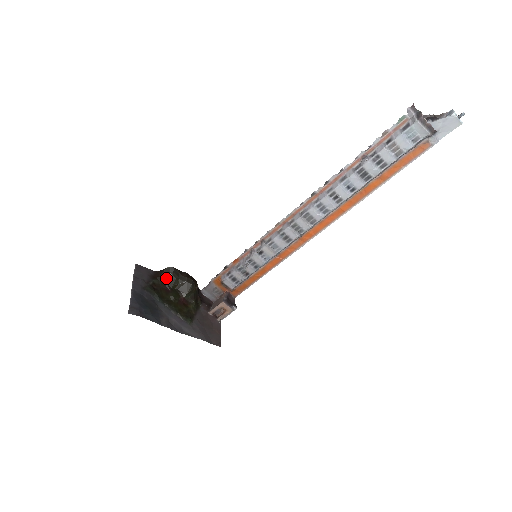
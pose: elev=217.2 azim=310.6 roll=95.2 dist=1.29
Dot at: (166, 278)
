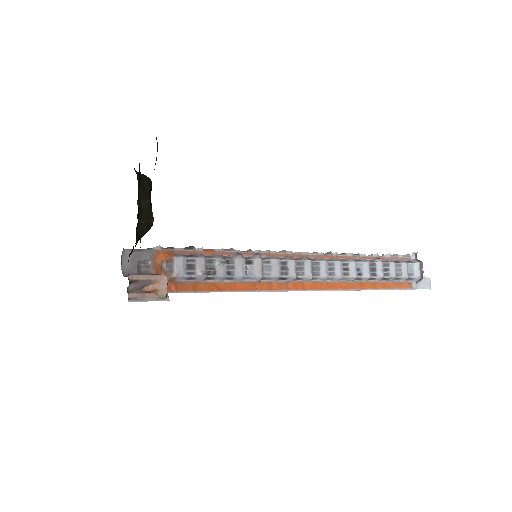
Dot at: (143, 181)
